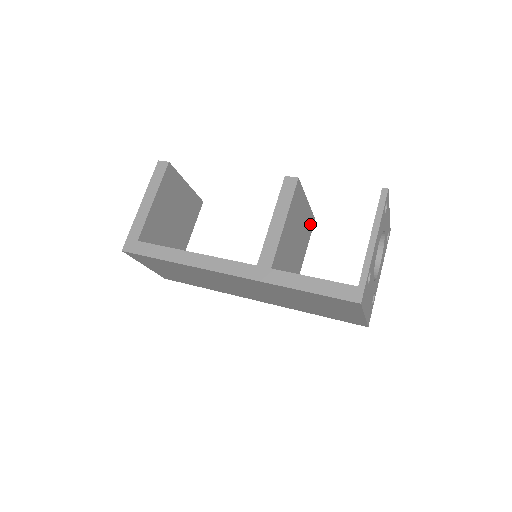
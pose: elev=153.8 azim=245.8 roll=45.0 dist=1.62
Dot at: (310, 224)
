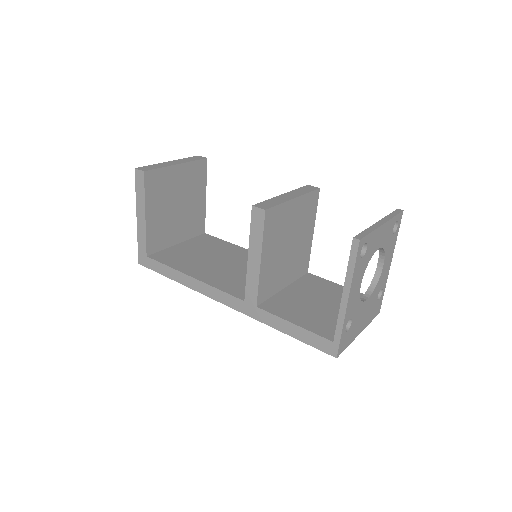
Dot at: (311, 203)
